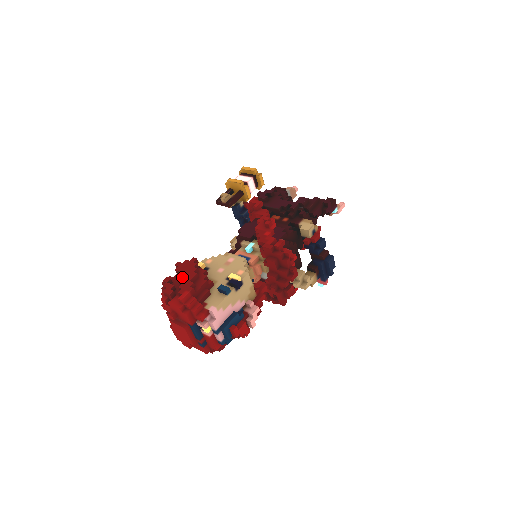
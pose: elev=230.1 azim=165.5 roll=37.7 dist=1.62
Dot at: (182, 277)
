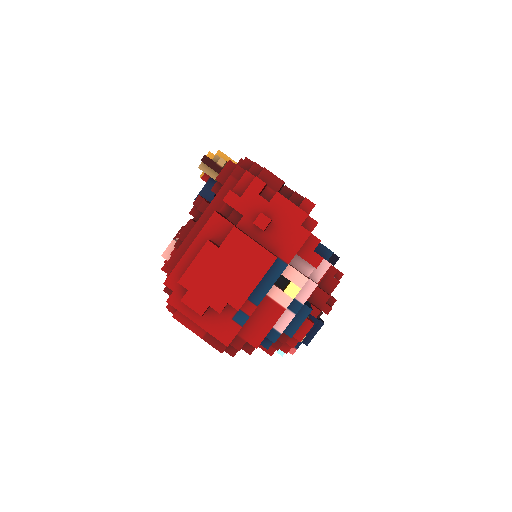
Dot at: occluded
